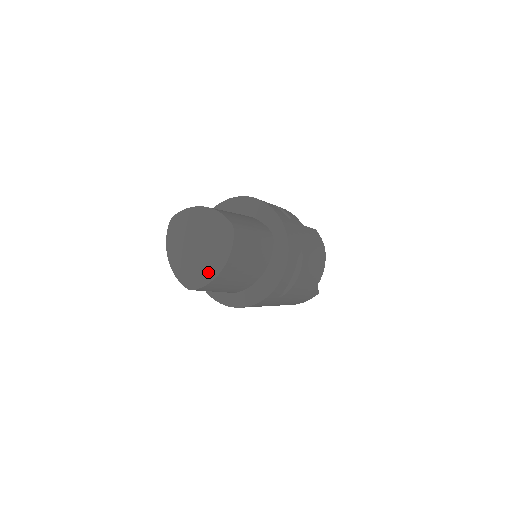
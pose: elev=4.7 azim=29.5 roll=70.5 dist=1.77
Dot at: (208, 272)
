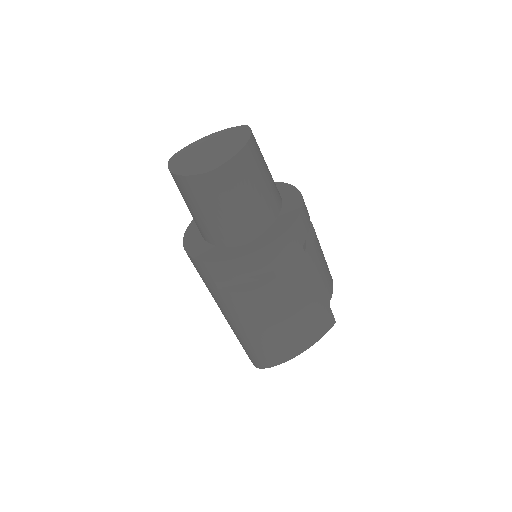
Dot at: (230, 152)
